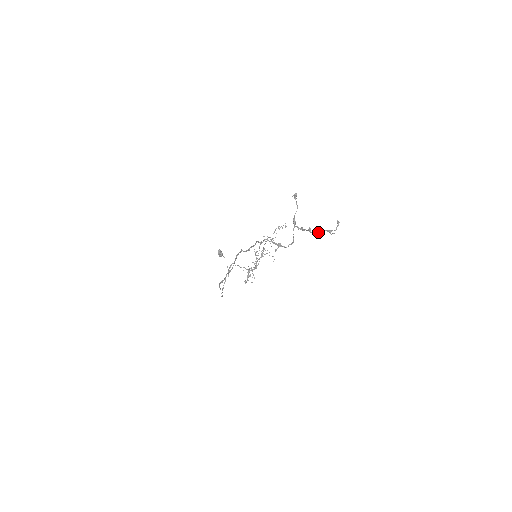
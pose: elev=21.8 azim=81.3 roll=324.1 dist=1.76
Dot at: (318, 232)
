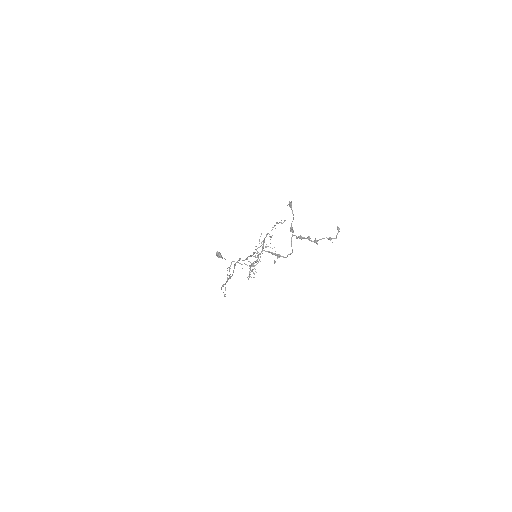
Dot at: (318, 240)
